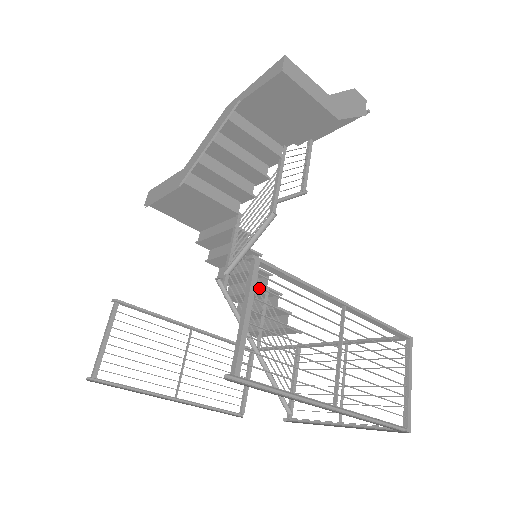
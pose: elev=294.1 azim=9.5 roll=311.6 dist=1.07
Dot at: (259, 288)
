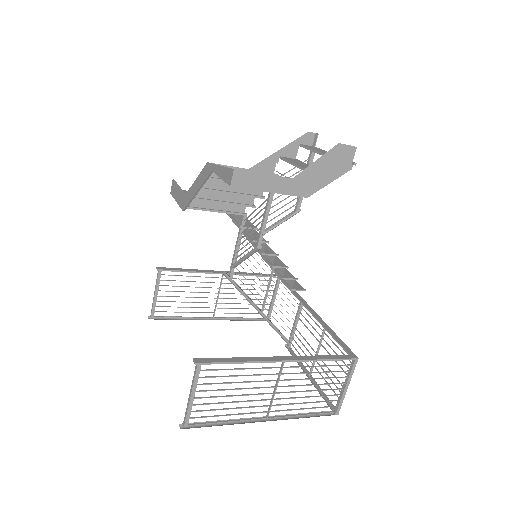
Dot at: (203, 377)
